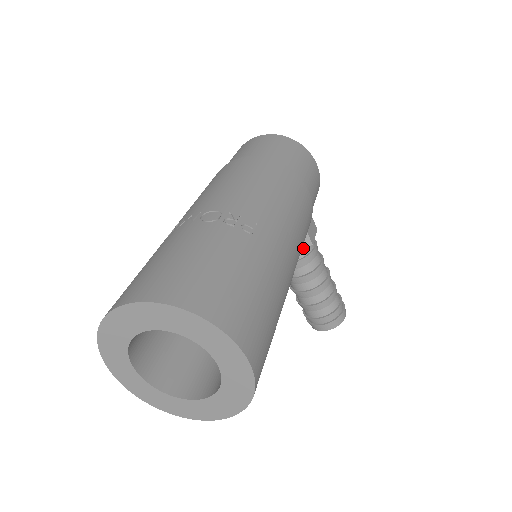
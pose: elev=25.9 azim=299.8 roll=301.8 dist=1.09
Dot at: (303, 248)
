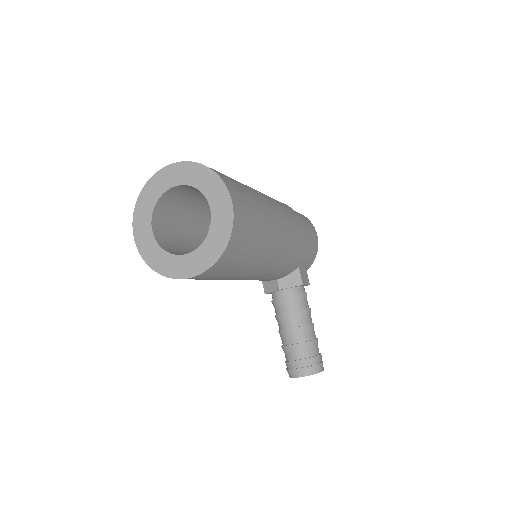
Dot at: (295, 285)
